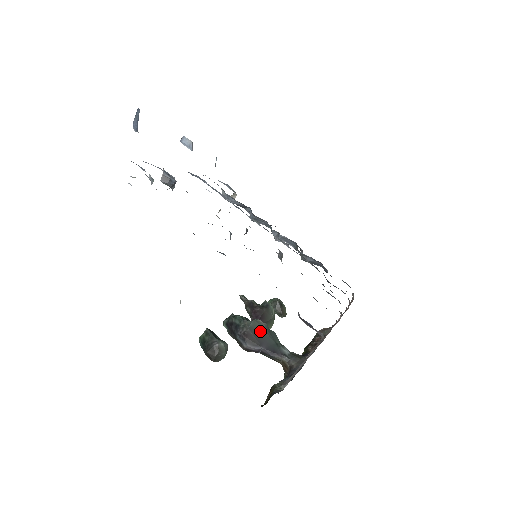
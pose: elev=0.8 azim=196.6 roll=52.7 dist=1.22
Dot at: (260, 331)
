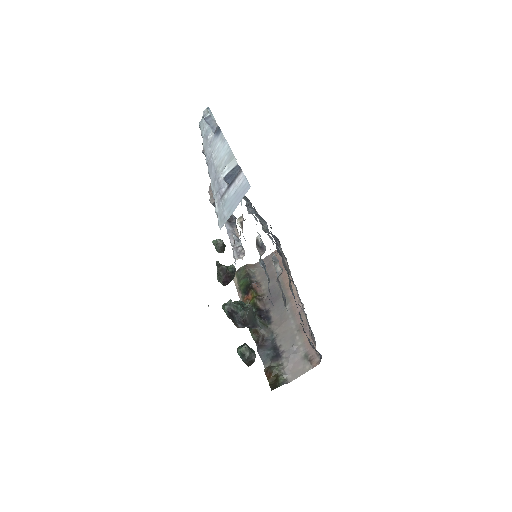
Dot at: (250, 315)
